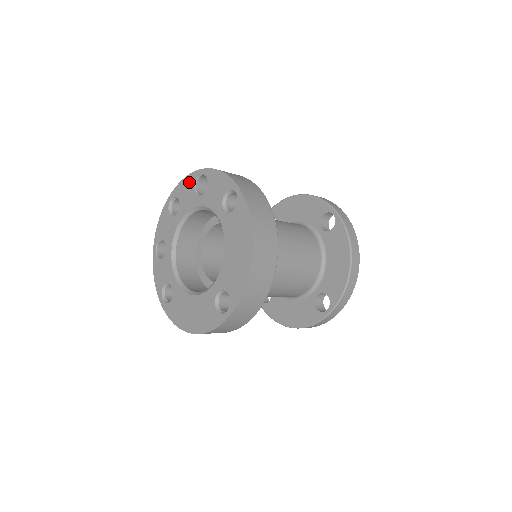
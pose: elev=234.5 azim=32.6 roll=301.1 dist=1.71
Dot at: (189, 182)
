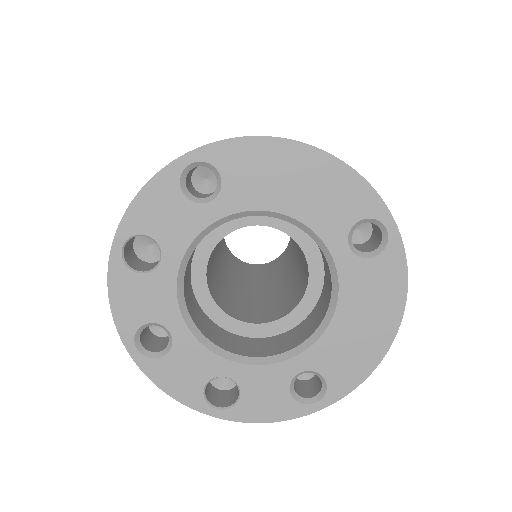
Dot at: (123, 287)
